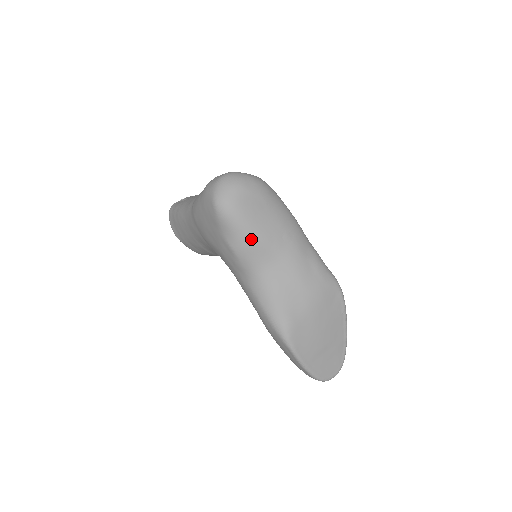
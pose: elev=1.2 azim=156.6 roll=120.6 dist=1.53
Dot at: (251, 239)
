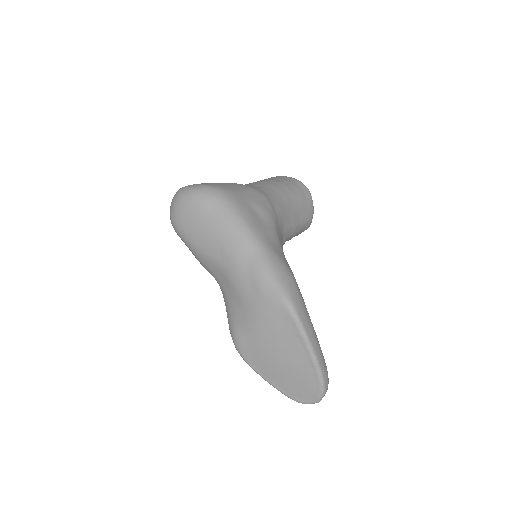
Dot at: (196, 253)
